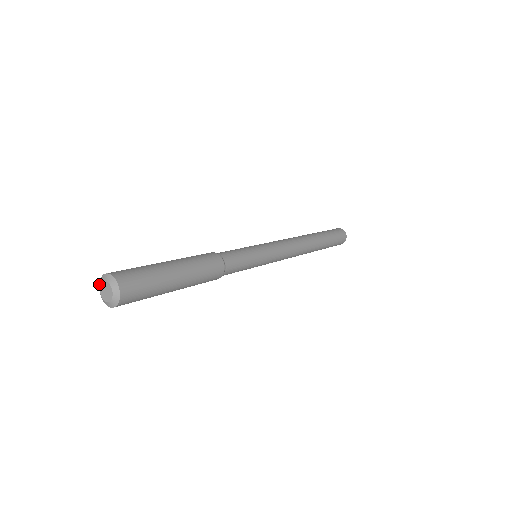
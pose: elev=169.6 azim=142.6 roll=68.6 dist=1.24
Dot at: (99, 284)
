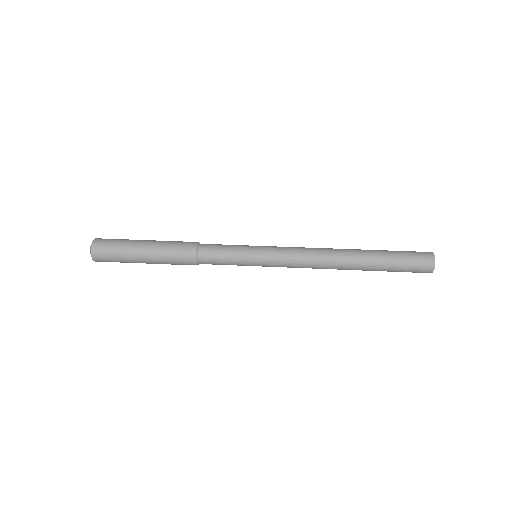
Dot at: occluded
